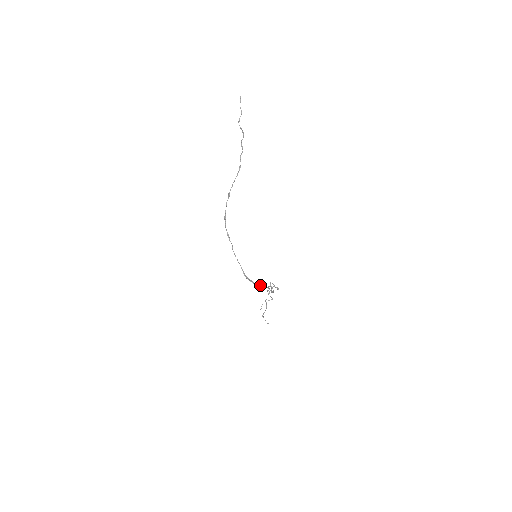
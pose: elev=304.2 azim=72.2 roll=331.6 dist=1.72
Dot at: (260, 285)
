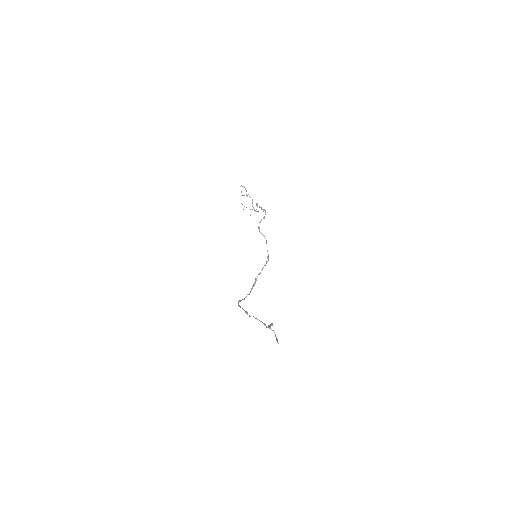
Dot at: occluded
